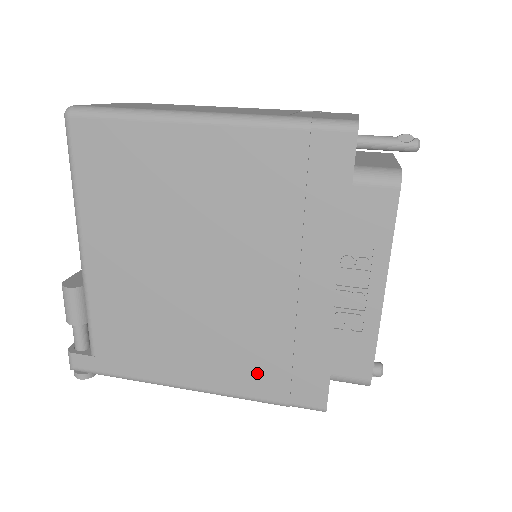
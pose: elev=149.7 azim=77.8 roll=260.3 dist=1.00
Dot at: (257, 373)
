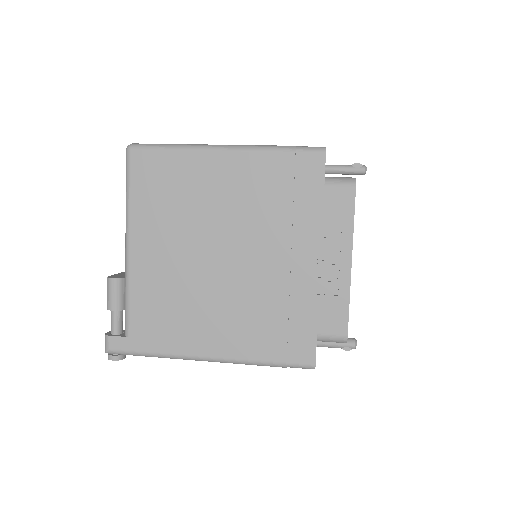
Dot at: (261, 338)
